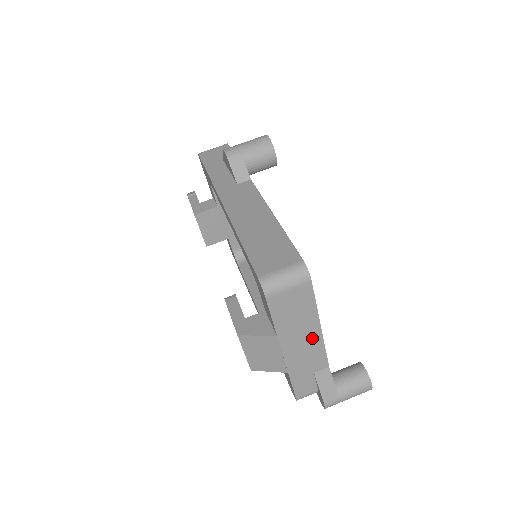
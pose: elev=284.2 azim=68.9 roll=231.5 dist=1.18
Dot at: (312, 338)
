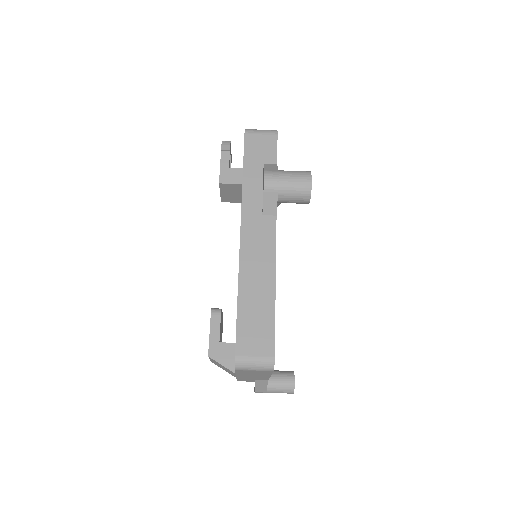
Dot at: (262, 376)
